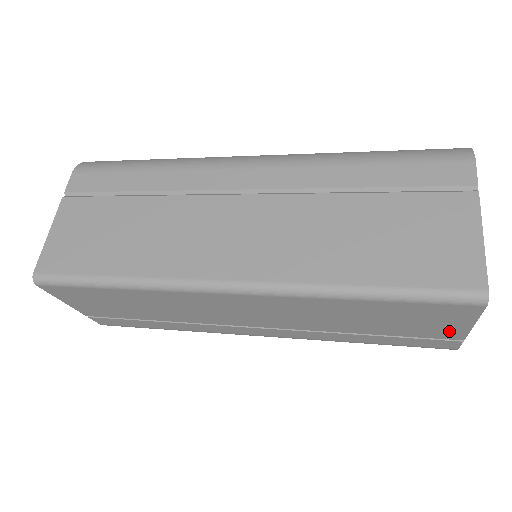
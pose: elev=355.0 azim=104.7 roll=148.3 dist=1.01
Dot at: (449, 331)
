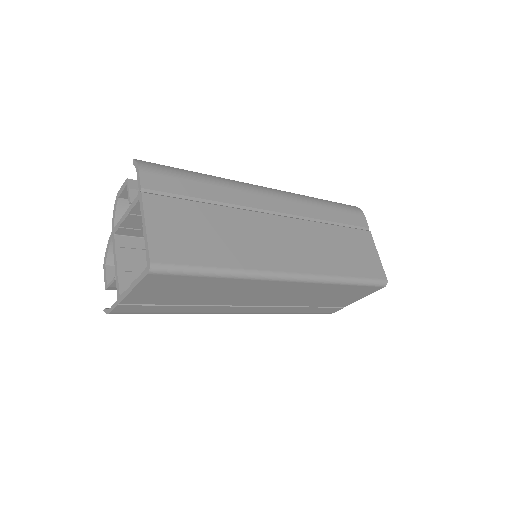
Dot at: (349, 302)
